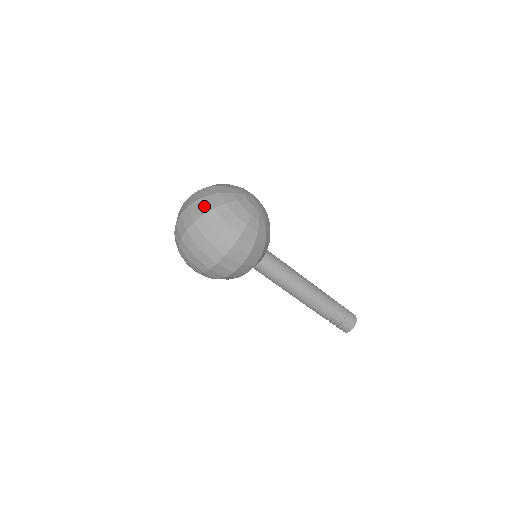
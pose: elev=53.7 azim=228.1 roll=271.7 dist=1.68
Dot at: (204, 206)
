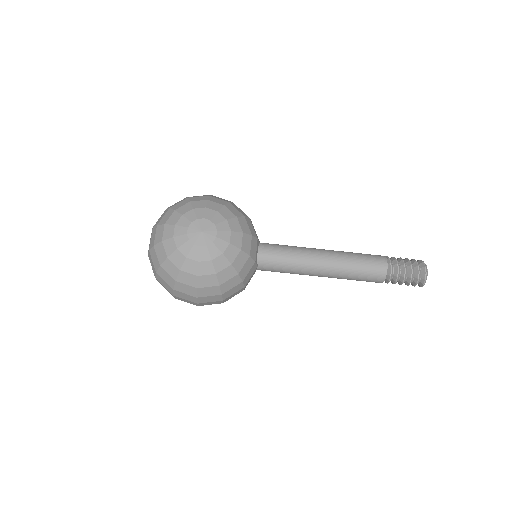
Dot at: (154, 261)
